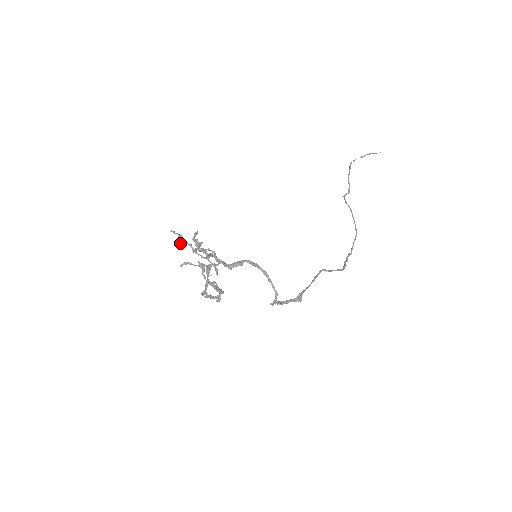
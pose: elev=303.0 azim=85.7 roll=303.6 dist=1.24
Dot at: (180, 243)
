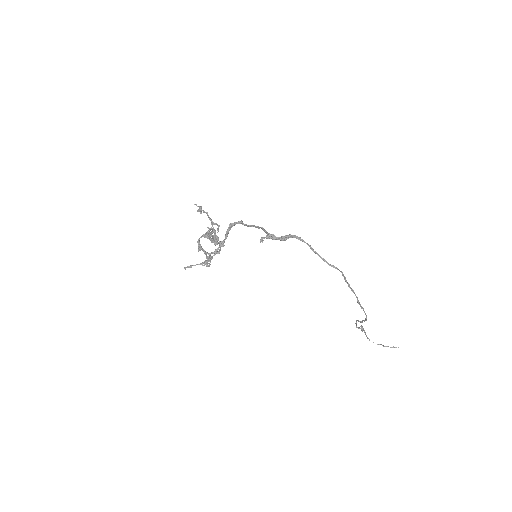
Dot at: (198, 209)
